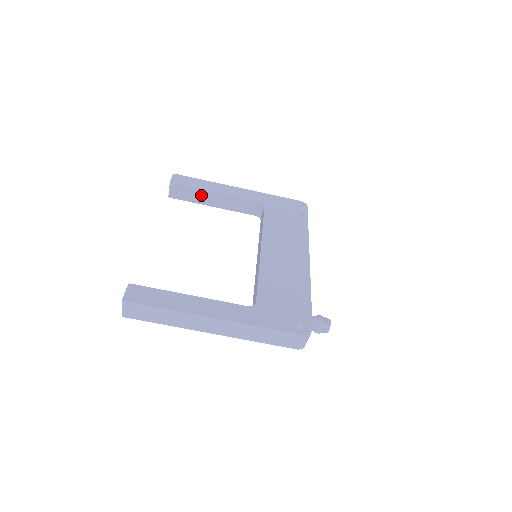
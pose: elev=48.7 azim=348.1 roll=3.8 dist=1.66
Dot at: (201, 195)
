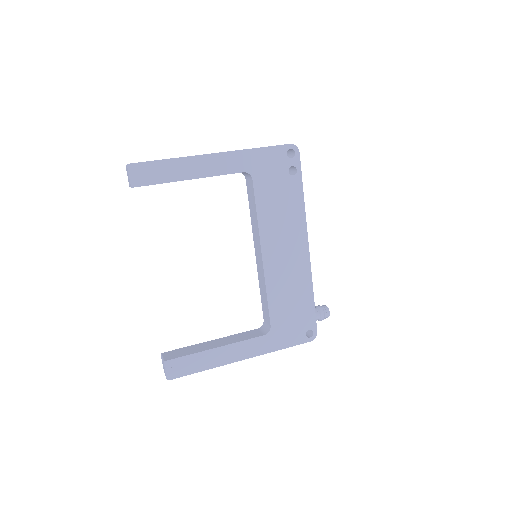
Dot at: occluded
